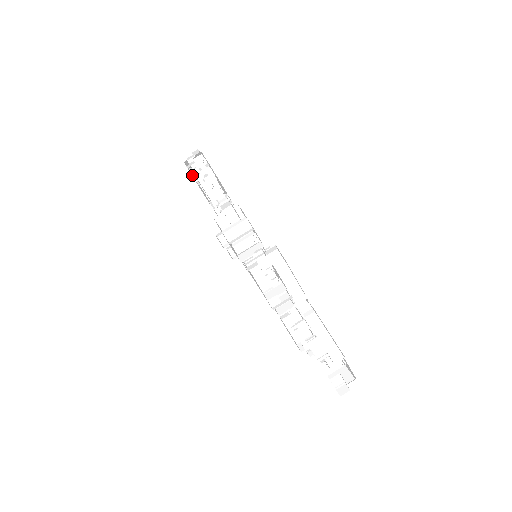
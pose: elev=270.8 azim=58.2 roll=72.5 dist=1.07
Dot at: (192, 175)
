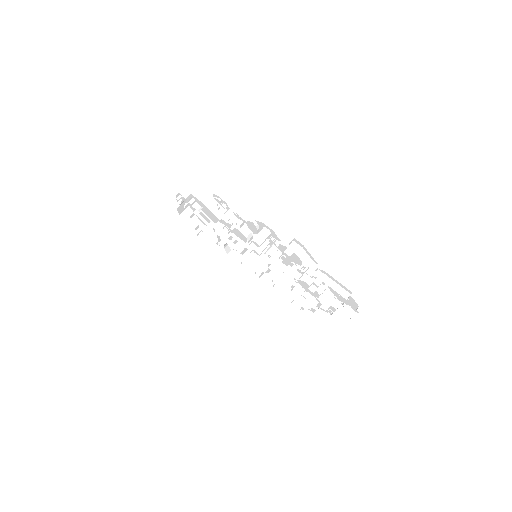
Dot at: occluded
